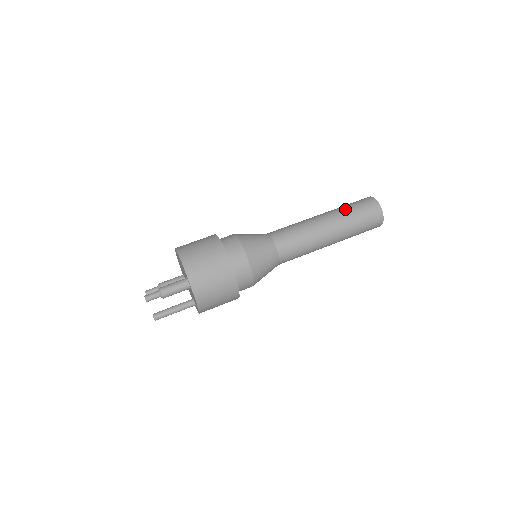
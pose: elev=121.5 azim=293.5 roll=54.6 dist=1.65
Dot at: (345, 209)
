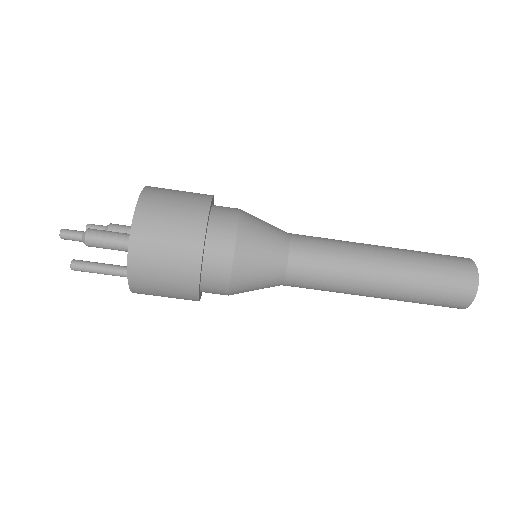
Dot at: (422, 257)
